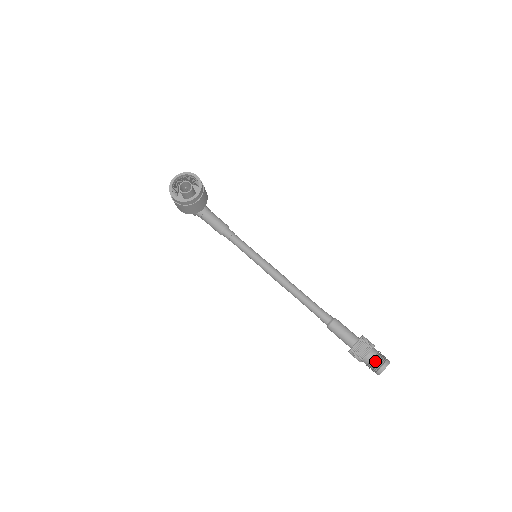
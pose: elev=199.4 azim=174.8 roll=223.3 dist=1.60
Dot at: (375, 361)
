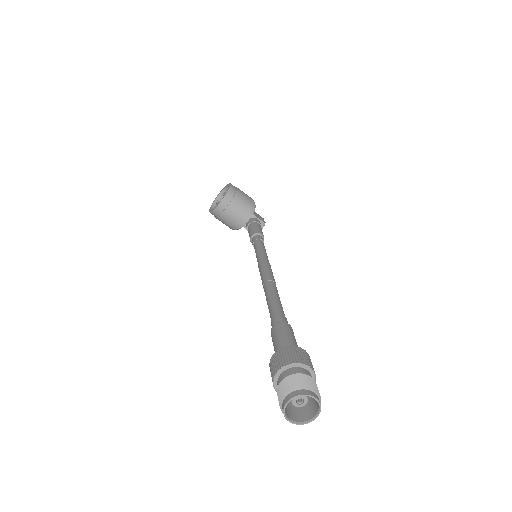
Dot at: (281, 387)
